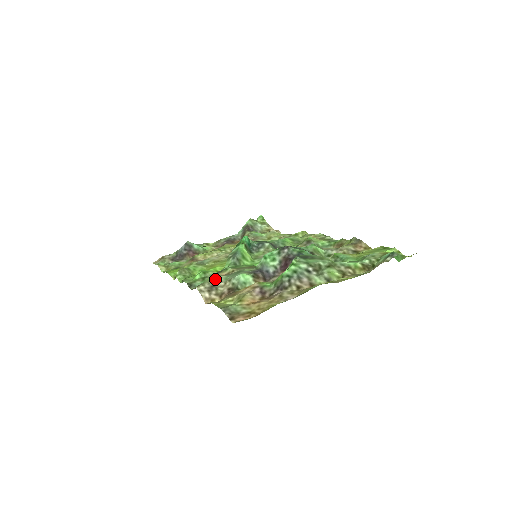
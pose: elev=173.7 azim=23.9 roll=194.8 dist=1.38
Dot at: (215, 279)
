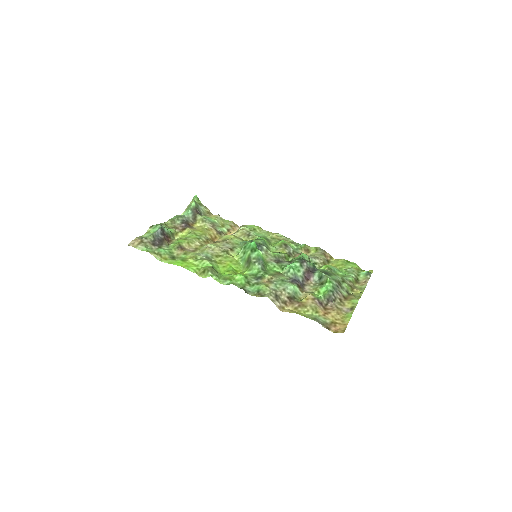
Dot at: (271, 288)
